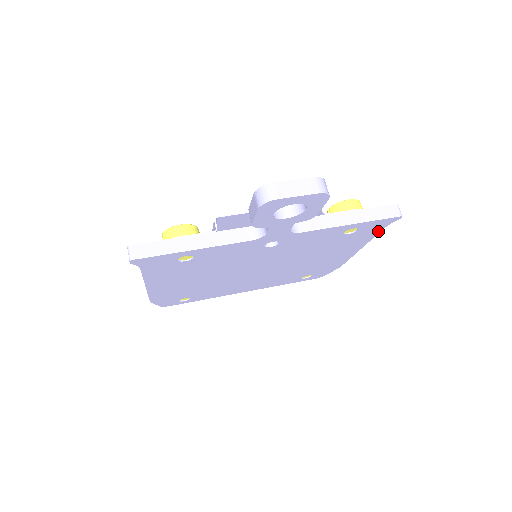
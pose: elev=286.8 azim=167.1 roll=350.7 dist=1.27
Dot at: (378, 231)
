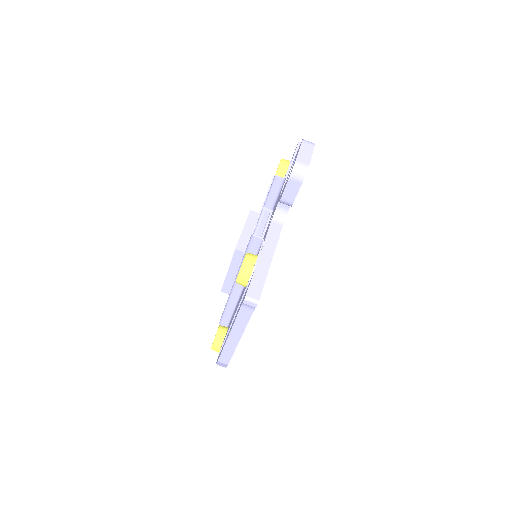
Dot at: occluded
